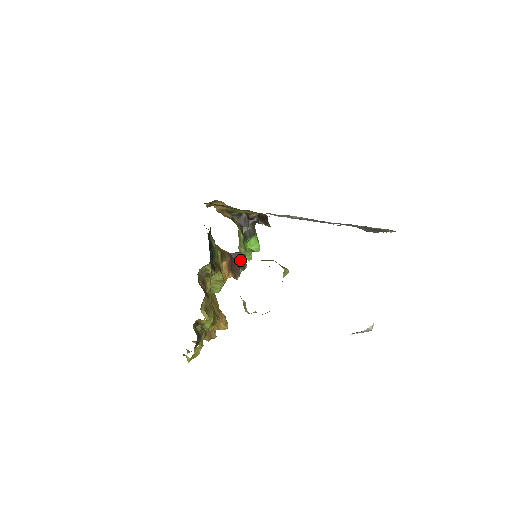
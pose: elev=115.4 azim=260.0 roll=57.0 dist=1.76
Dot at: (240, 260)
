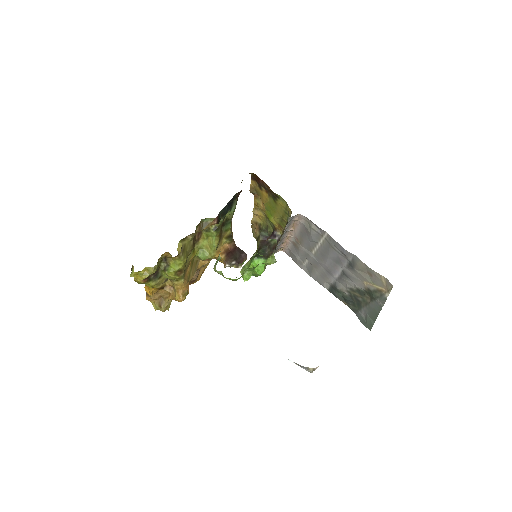
Dot at: (240, 256)
